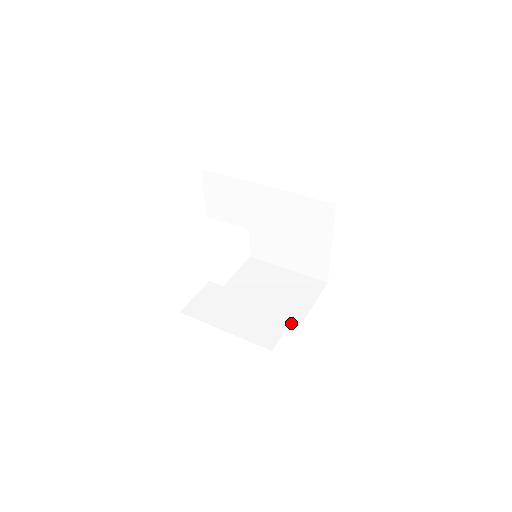
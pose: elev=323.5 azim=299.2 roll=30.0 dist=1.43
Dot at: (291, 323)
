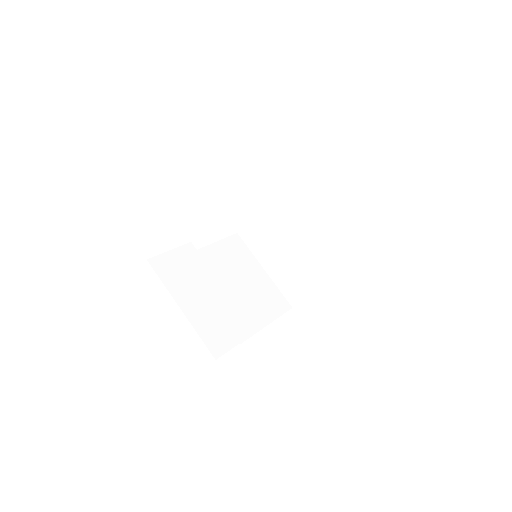
Dot at: occluded
